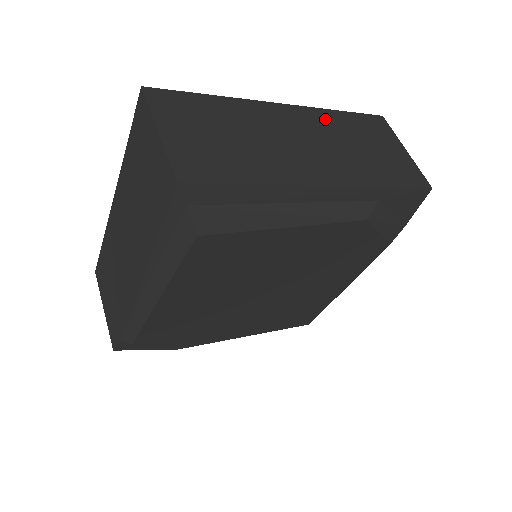
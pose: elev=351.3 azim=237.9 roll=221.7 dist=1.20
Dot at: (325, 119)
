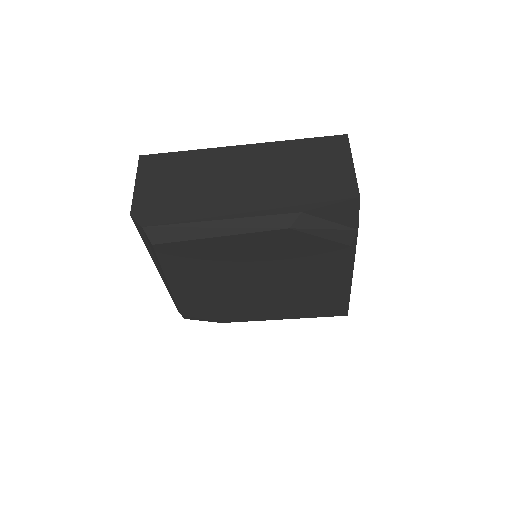
Dot at: (276, 150)
